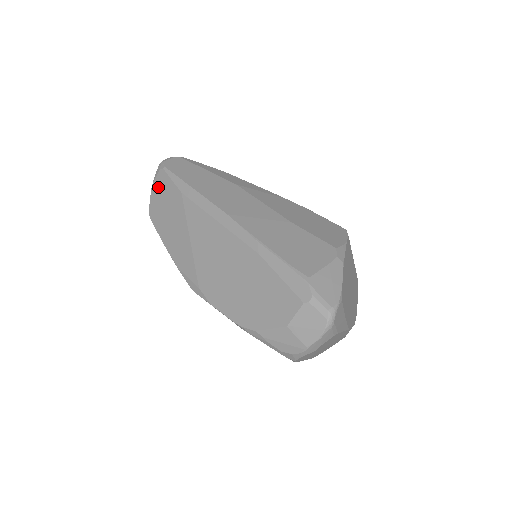
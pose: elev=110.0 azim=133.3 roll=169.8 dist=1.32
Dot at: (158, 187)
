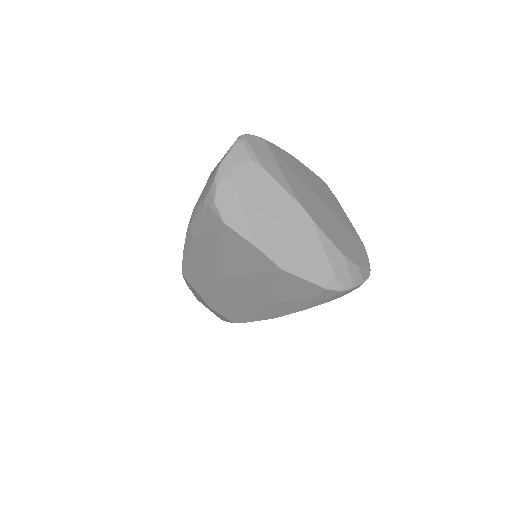
Dot at: occluded
